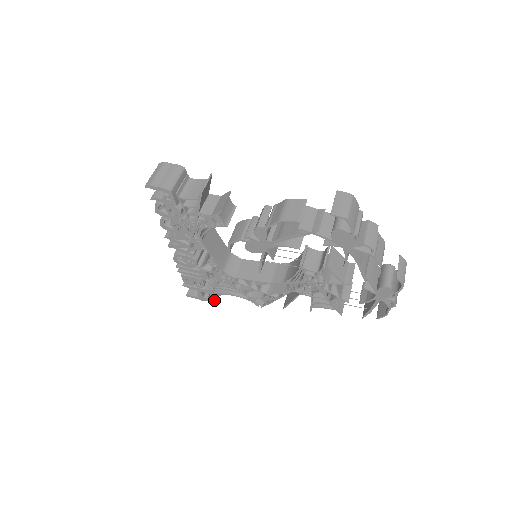
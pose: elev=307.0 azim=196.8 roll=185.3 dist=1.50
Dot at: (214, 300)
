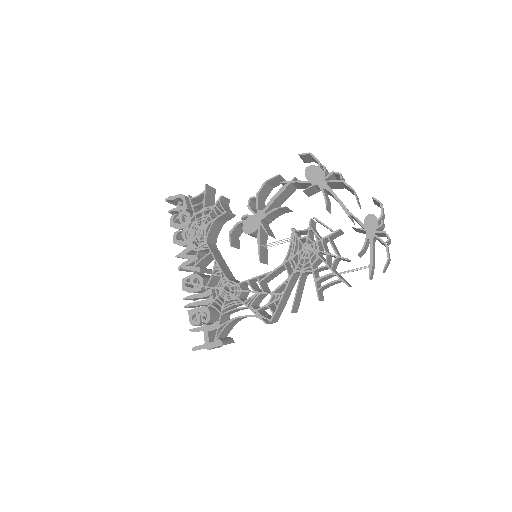
Dot at: (221, 340)
